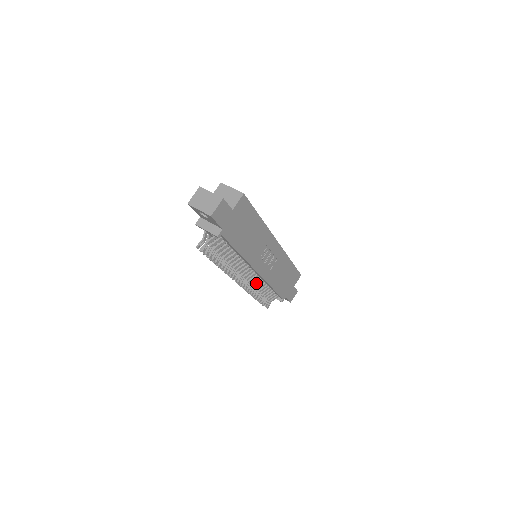
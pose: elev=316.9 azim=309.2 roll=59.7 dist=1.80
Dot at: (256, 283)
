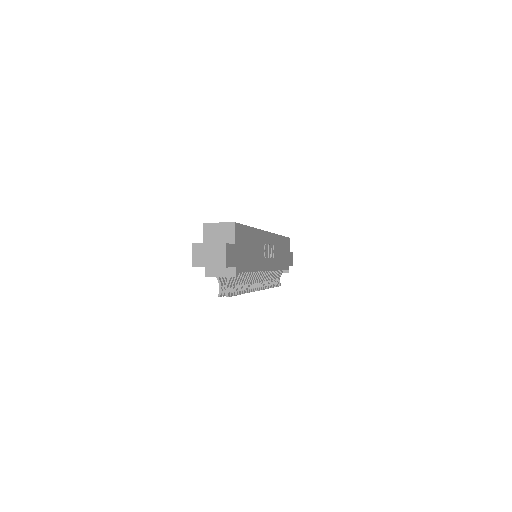
Dot at: (267, 277)
